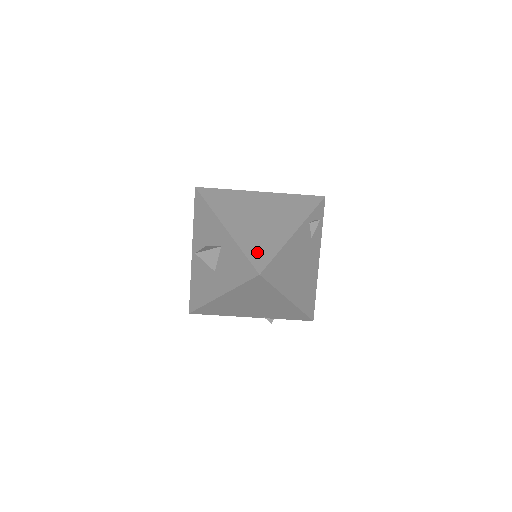
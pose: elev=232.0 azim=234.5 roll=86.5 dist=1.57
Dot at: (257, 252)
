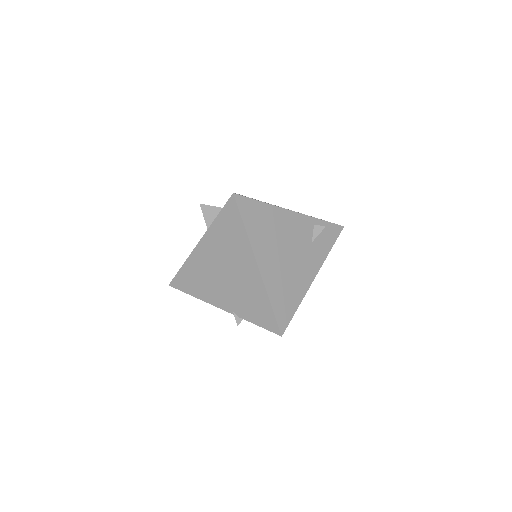
Dot at: occluded
